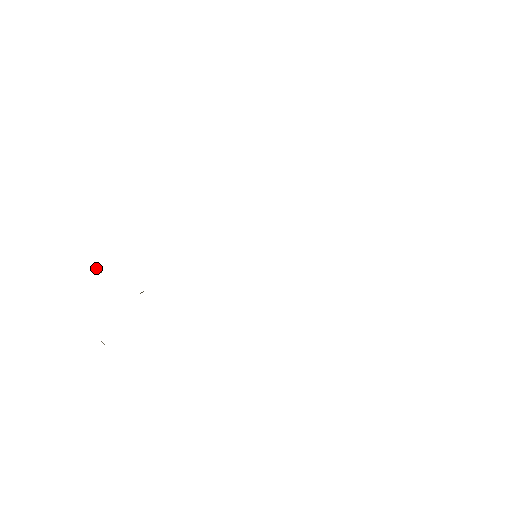
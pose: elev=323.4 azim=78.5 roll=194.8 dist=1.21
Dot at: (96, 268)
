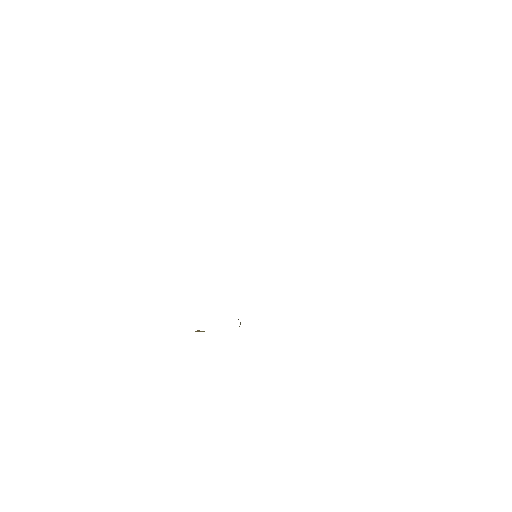
Dot at: occluded
